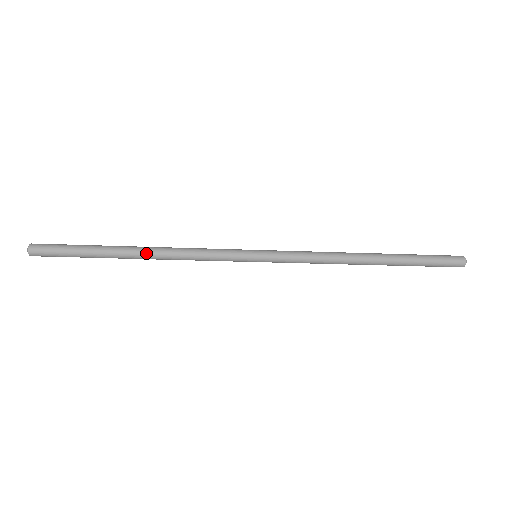
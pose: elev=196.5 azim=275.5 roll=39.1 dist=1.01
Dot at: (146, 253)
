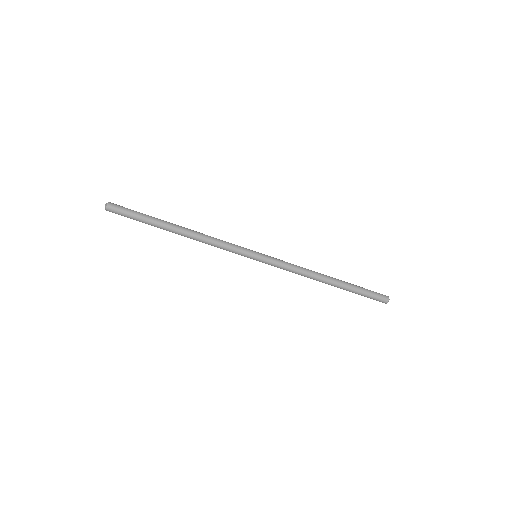
Dot at: (186, 228)
